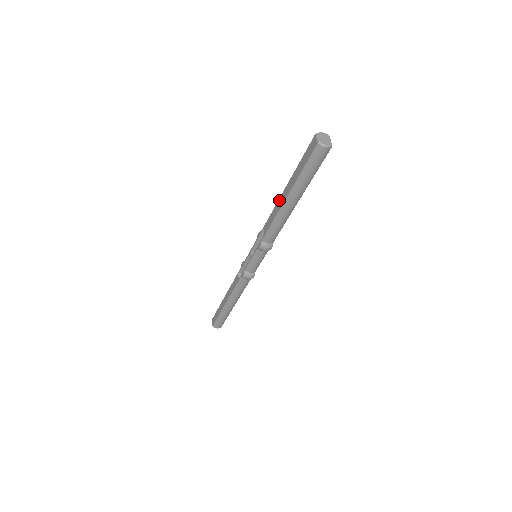
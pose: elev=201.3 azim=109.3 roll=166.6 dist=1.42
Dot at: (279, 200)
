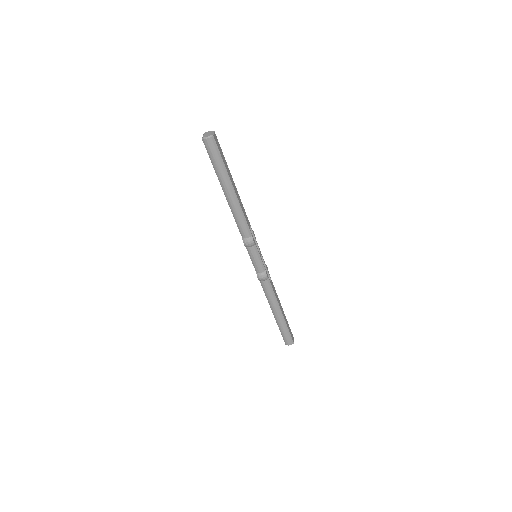
Dot at: occluded
